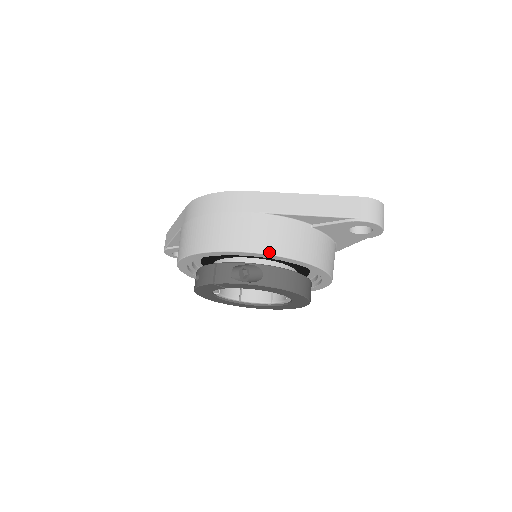
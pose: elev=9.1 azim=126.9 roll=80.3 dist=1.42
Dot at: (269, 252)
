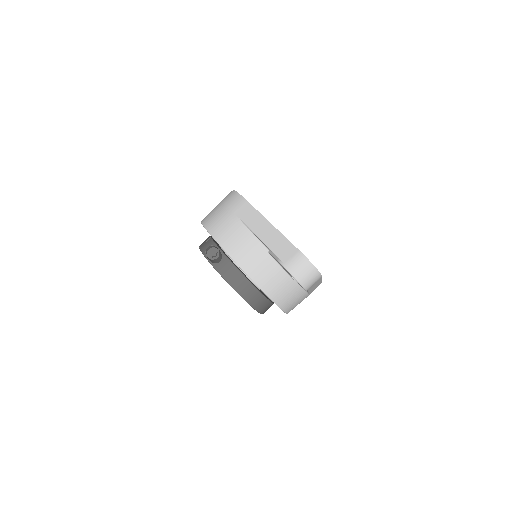
Dot at: (224, 247)
